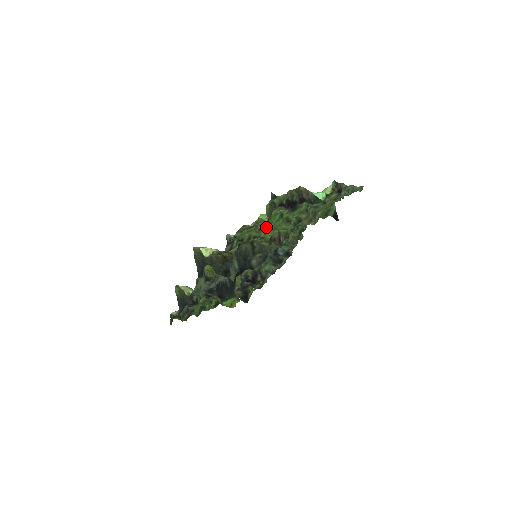
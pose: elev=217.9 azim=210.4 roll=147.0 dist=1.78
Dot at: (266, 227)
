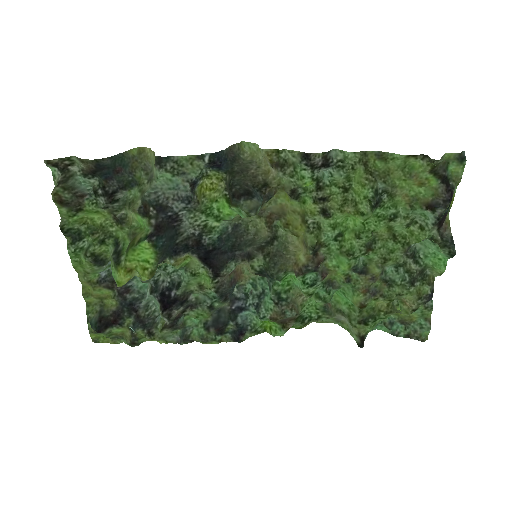
Dot at: (378, 198)
